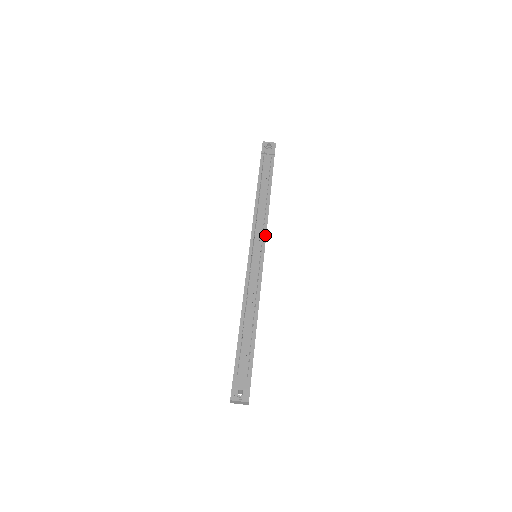
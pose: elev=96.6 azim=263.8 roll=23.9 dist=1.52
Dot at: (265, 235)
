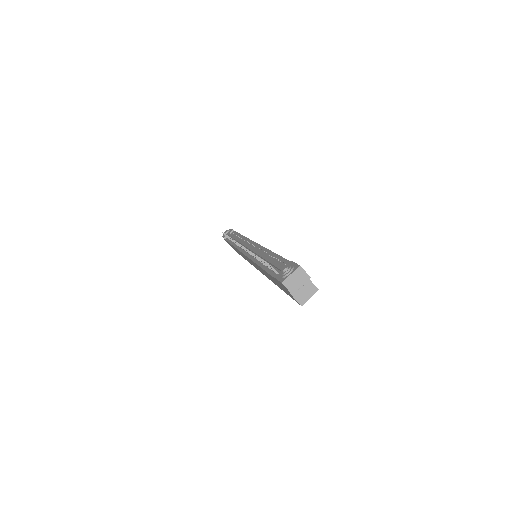
Dot at: (250, 241)
